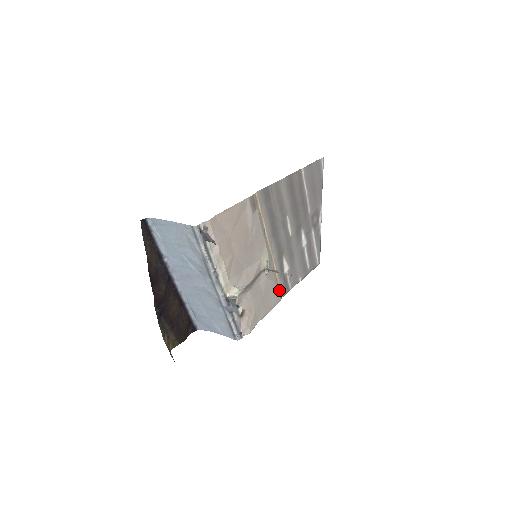
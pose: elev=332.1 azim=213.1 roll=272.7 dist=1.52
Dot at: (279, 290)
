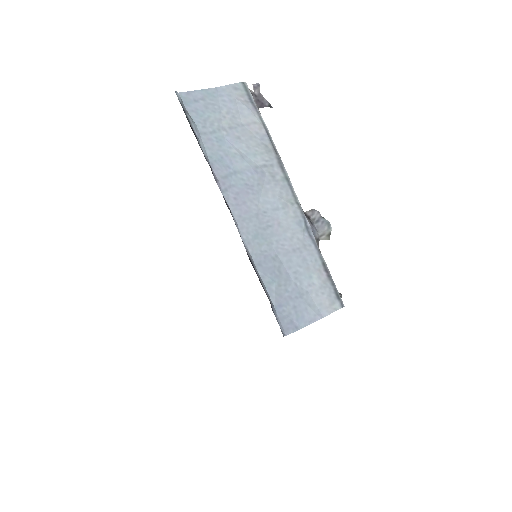
Dot at: occluded
